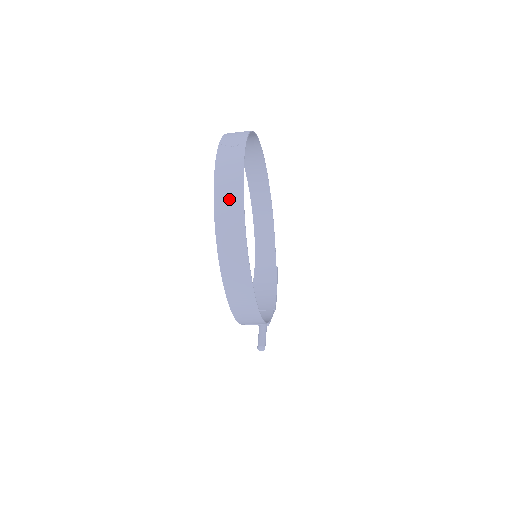
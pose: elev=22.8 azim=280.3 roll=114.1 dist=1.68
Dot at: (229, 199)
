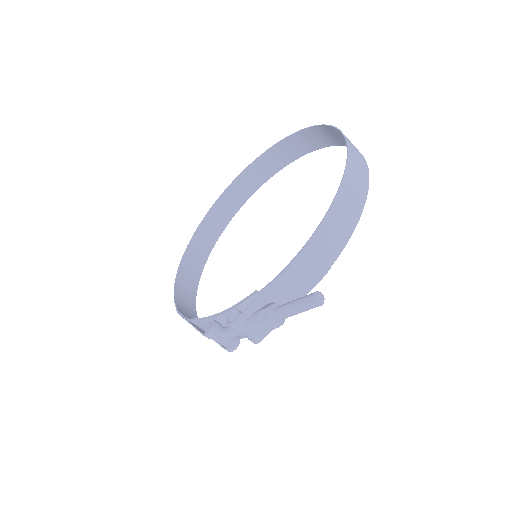
Dot at: (324, 136)
